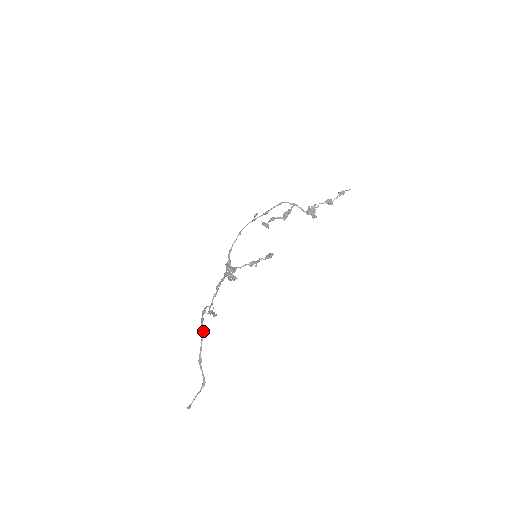
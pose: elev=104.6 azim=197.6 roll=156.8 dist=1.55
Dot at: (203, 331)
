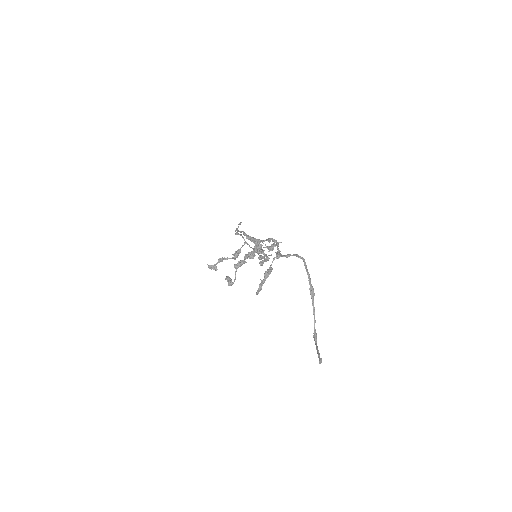
Dot at: (303, 258)
